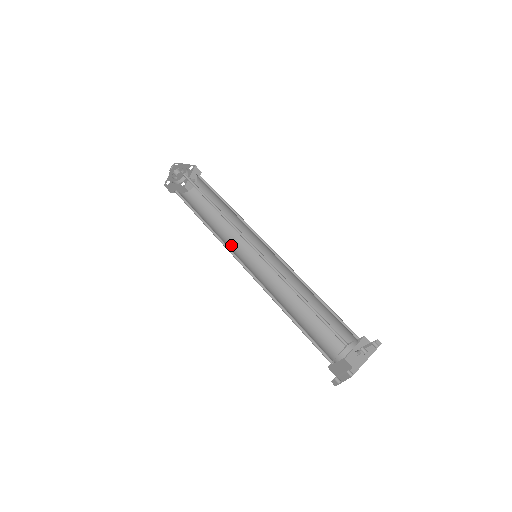
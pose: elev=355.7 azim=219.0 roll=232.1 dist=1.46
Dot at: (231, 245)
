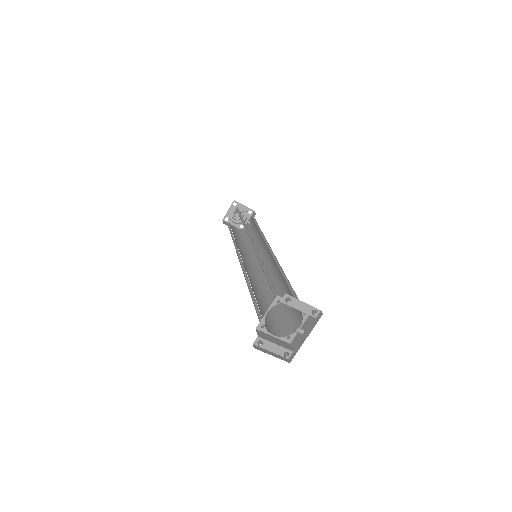
Dot at: (246, 256)
